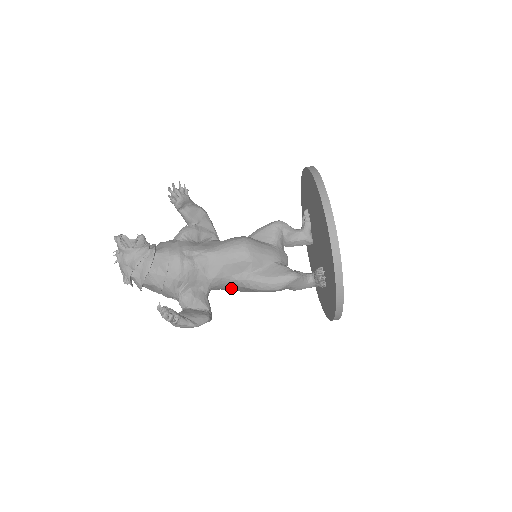
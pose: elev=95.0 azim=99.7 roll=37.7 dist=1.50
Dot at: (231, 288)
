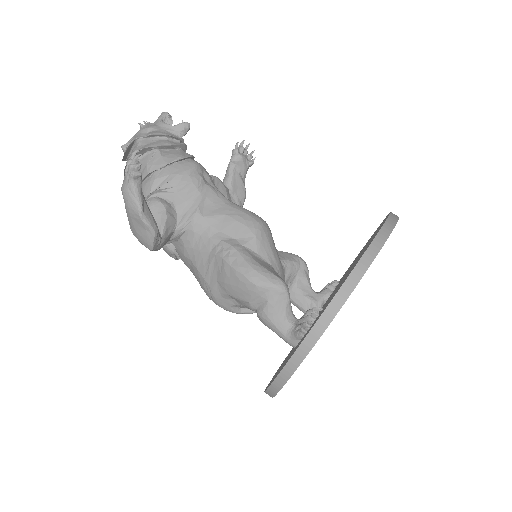
Dot at: (201, 255)
